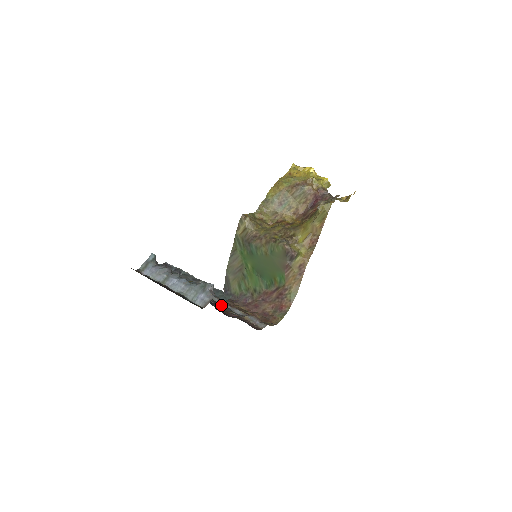
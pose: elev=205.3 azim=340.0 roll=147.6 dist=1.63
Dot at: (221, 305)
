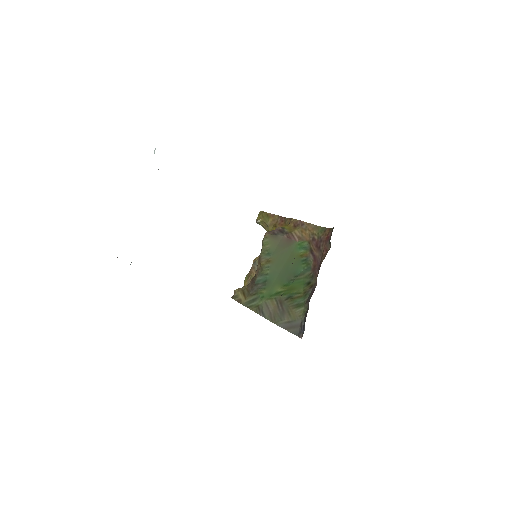
Dot at: occluded
